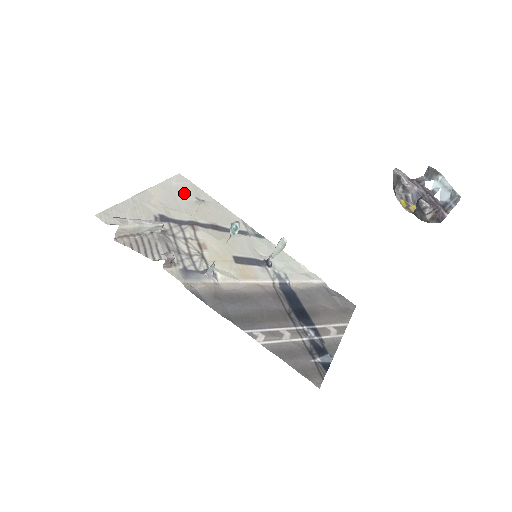
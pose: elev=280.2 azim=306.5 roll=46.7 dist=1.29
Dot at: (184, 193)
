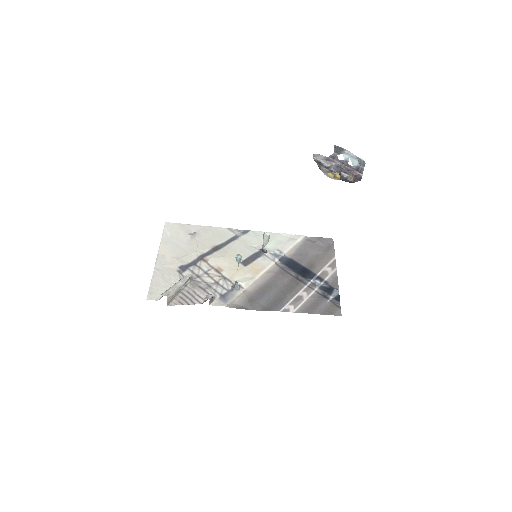
Dot at: (180, 237)
